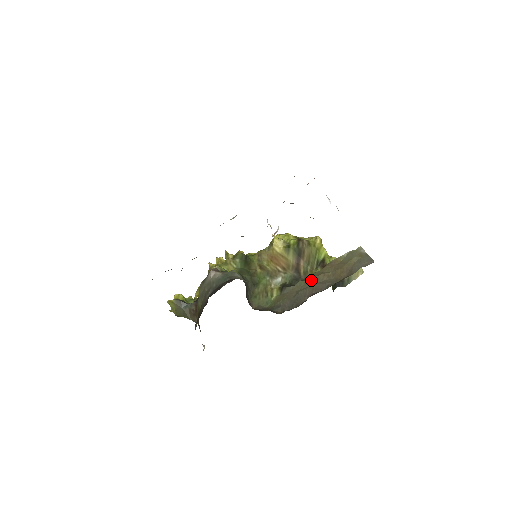
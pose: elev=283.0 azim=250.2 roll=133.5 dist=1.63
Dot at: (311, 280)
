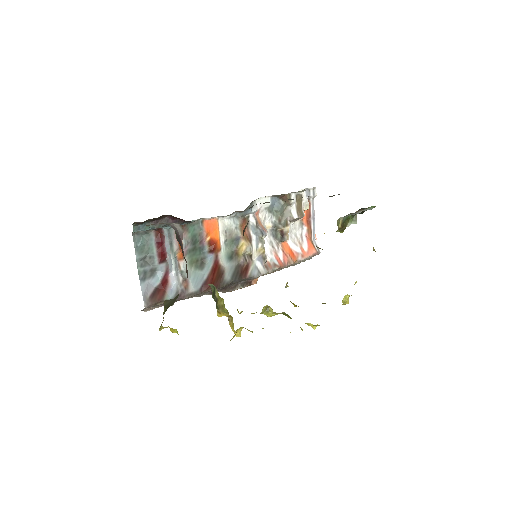
Dot at: occluded
